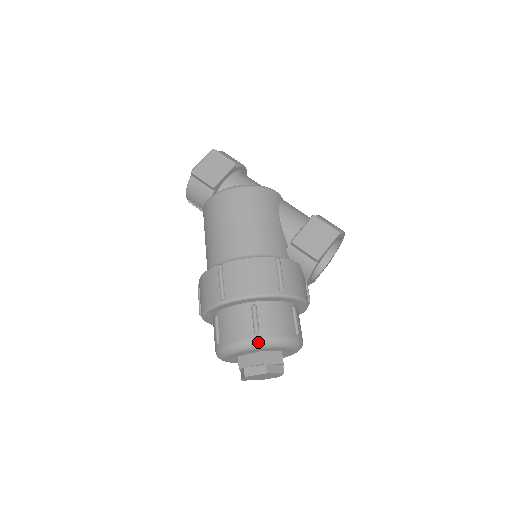
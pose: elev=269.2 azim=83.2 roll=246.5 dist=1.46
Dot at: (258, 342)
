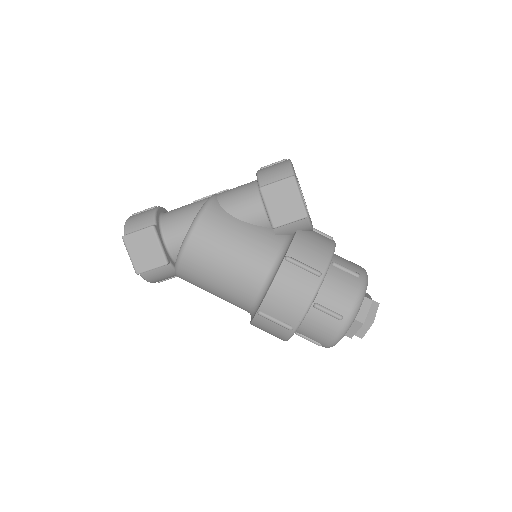
Dot at: (349, 322)
